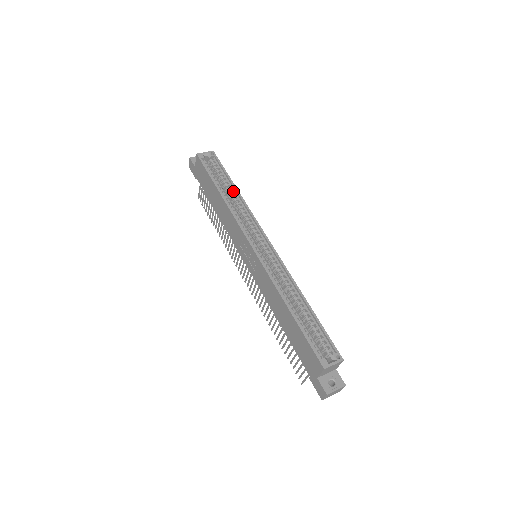
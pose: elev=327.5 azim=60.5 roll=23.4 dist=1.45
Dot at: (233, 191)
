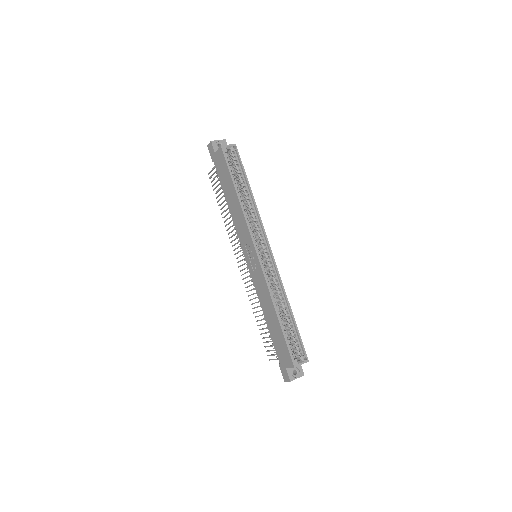
Dot at: (248, 193)
